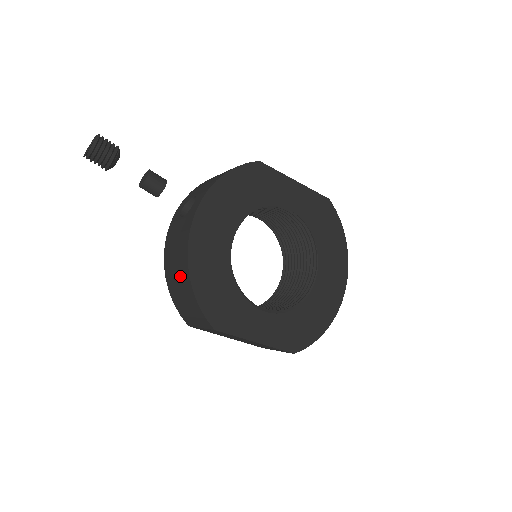
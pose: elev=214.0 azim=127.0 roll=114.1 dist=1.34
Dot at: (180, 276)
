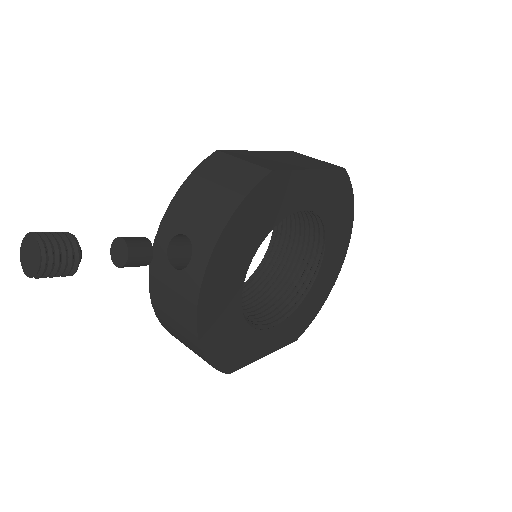
Dot at: (184, 337)
